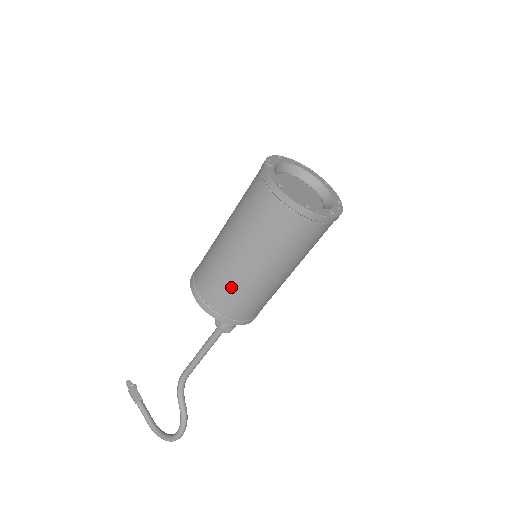
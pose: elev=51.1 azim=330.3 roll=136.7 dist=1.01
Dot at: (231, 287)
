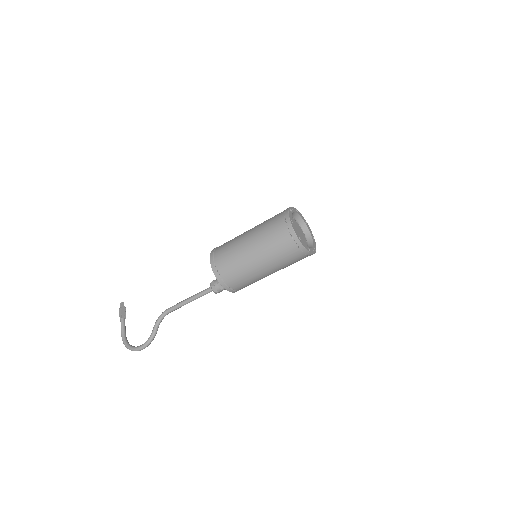
Dot at: (236, 262)
